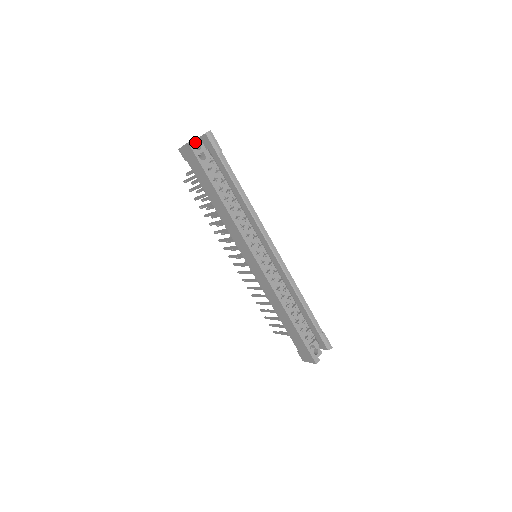
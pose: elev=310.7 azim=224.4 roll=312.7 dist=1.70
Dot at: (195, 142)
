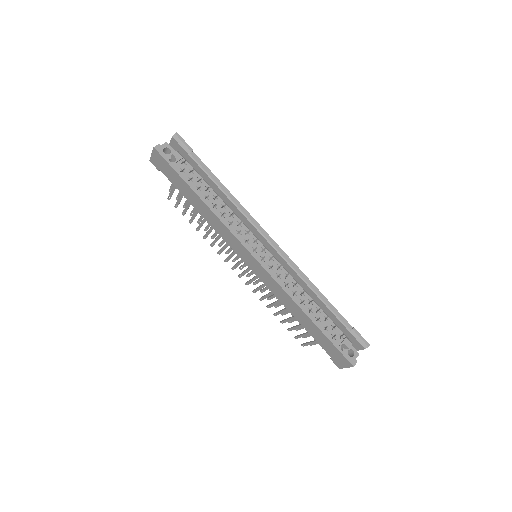
Dot at: (163, 147)
